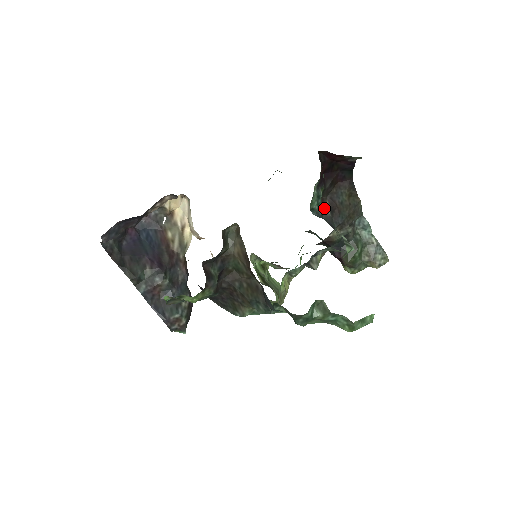
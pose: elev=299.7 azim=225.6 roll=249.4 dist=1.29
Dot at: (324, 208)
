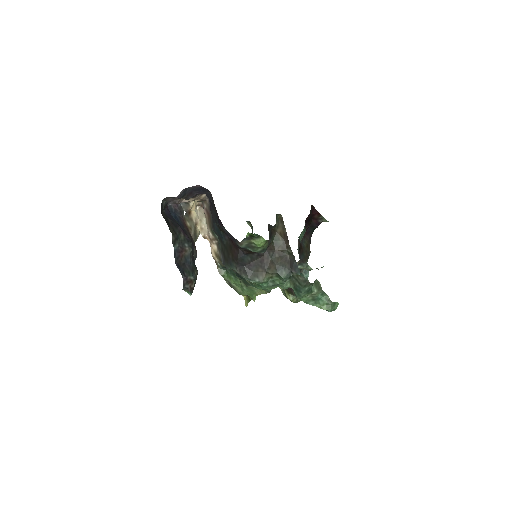
Dot at: occluded
